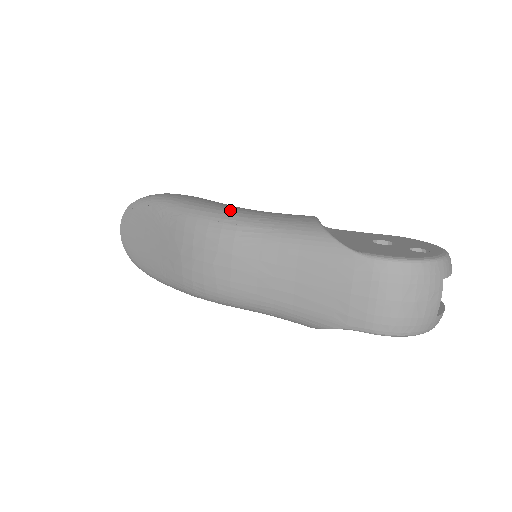
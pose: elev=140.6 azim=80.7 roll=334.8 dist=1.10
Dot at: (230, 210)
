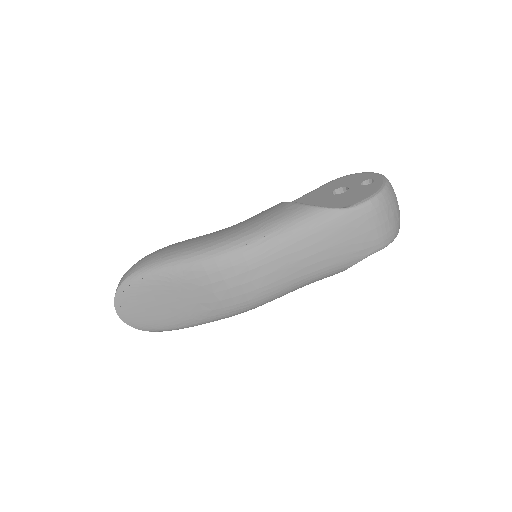
Dot at: (231, 236)
